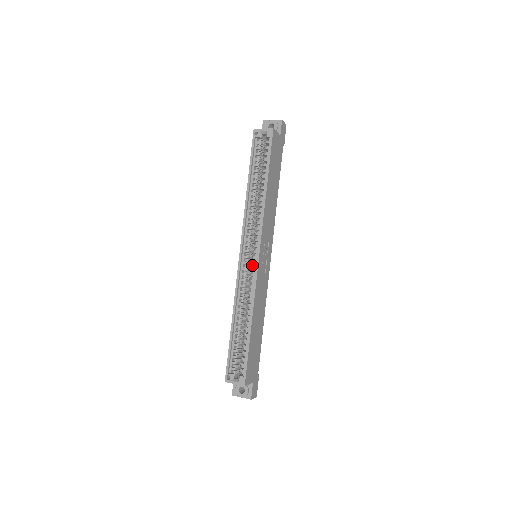
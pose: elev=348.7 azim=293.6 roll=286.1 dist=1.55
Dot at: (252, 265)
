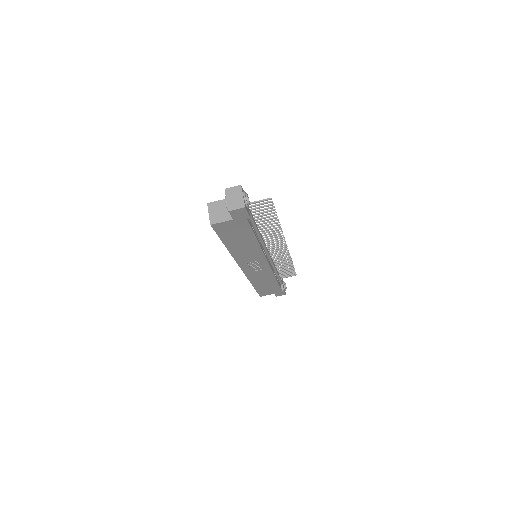
Dot at: occluded
